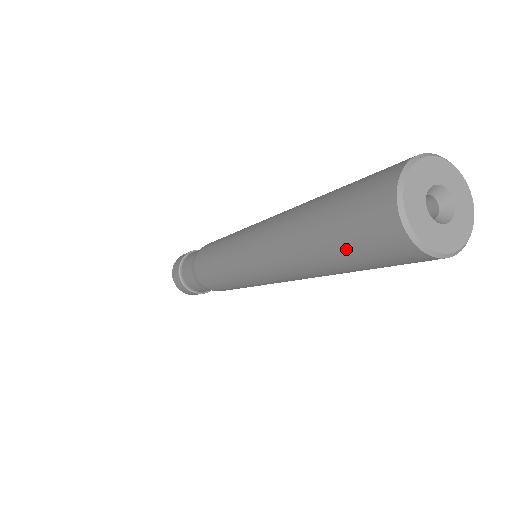
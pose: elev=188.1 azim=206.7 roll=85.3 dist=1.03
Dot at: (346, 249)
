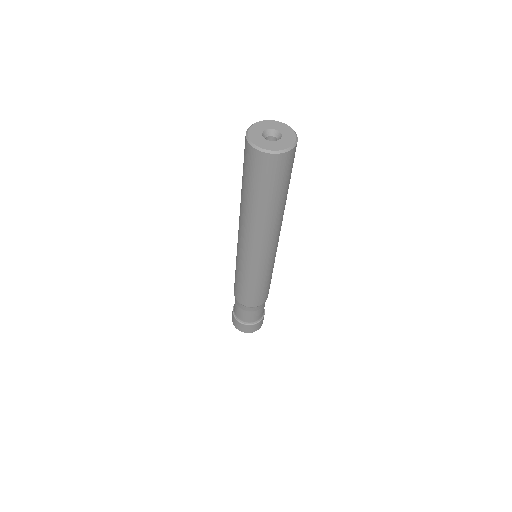
Dot at: (256, 185)
